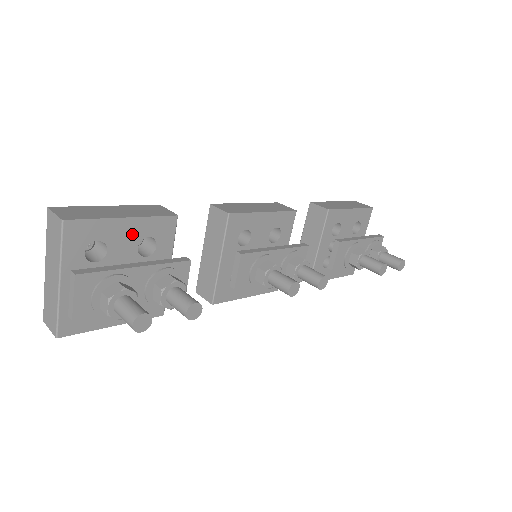
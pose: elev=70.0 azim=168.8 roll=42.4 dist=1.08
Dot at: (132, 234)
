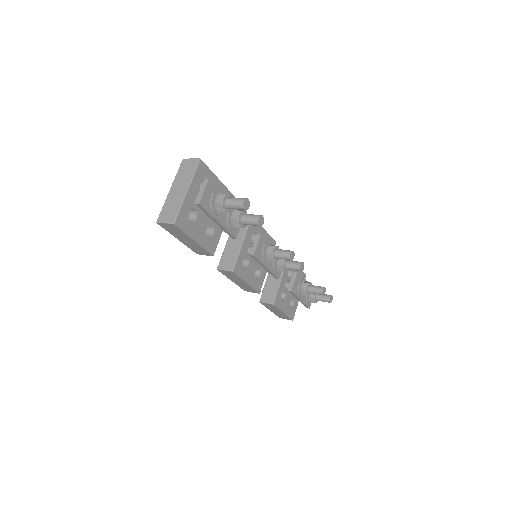
Dot at: occluded
